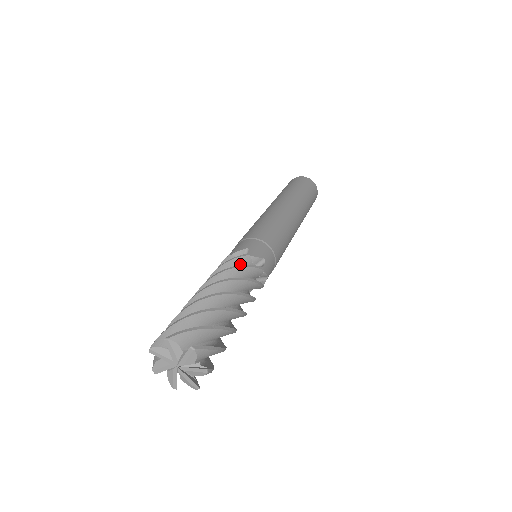
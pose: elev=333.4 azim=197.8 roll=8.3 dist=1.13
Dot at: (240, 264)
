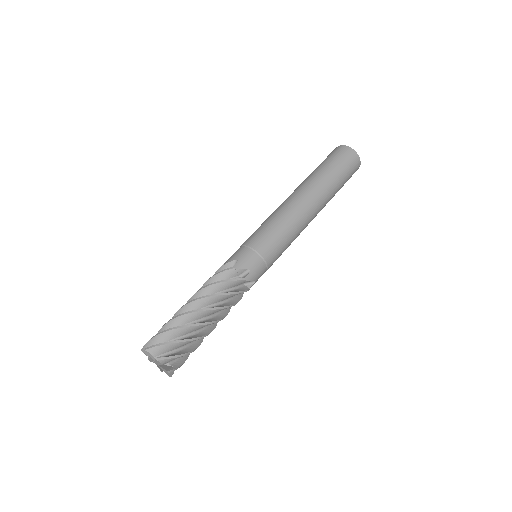
Dot at: (226, 276)
